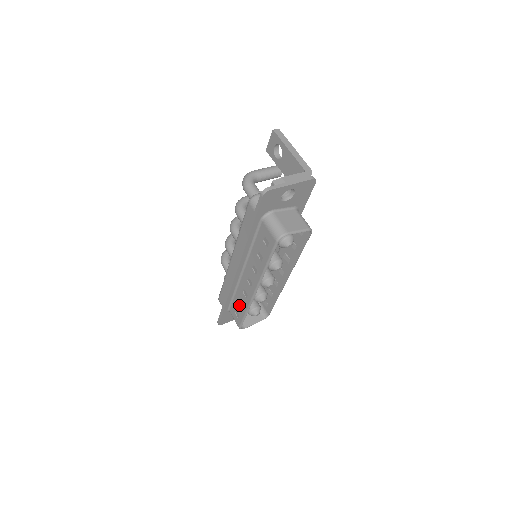
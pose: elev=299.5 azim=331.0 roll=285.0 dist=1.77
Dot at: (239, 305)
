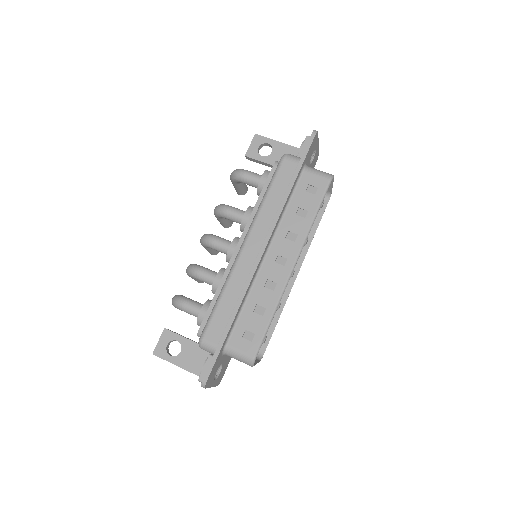
Dot at: (256, 314)
